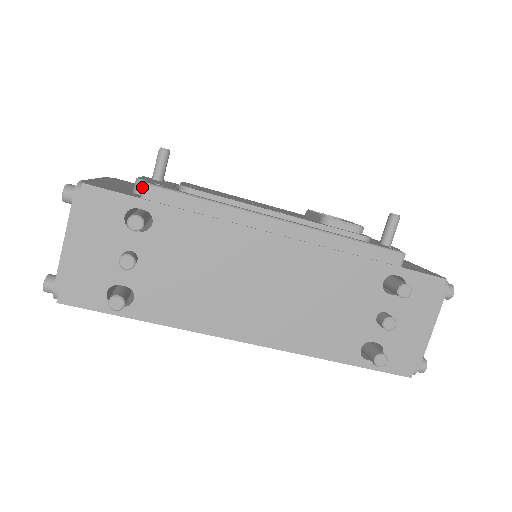
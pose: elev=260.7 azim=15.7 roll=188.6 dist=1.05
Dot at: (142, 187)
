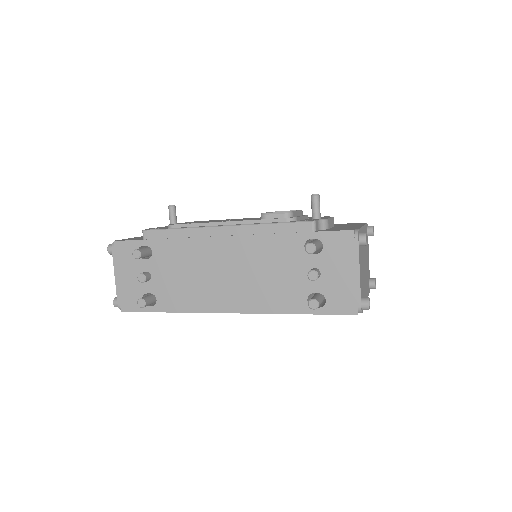
Dot at: occluded
